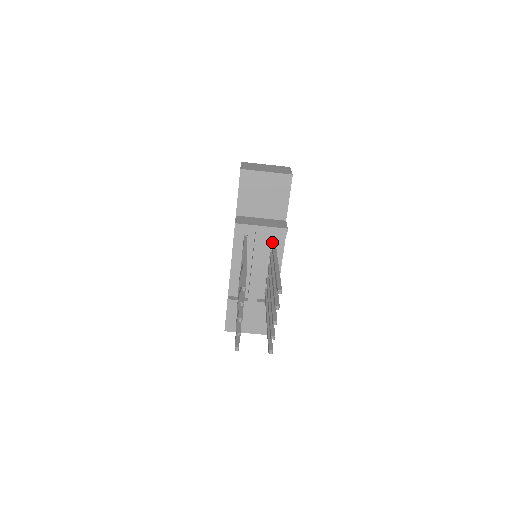
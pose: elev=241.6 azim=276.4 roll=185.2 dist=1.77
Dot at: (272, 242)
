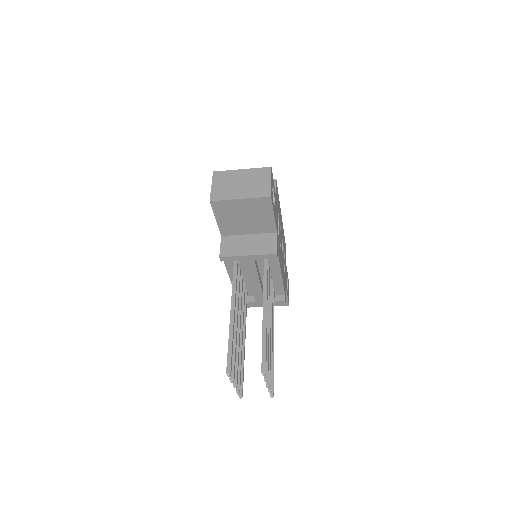
Dot at: (264, 265)
